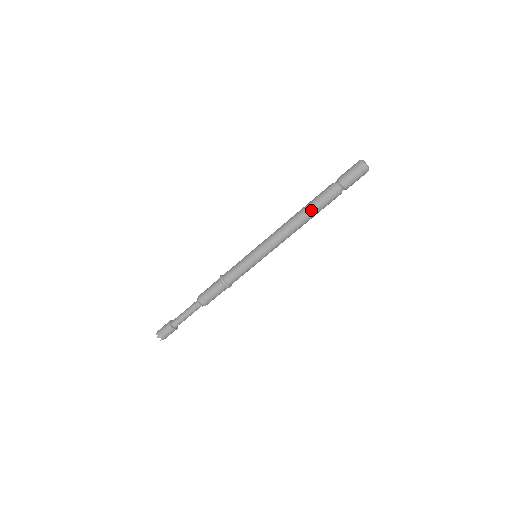
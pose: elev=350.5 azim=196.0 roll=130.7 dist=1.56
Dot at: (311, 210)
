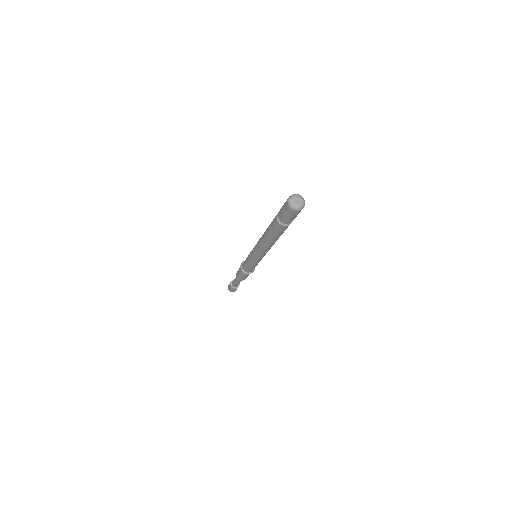
Dot at: (272, 238)
